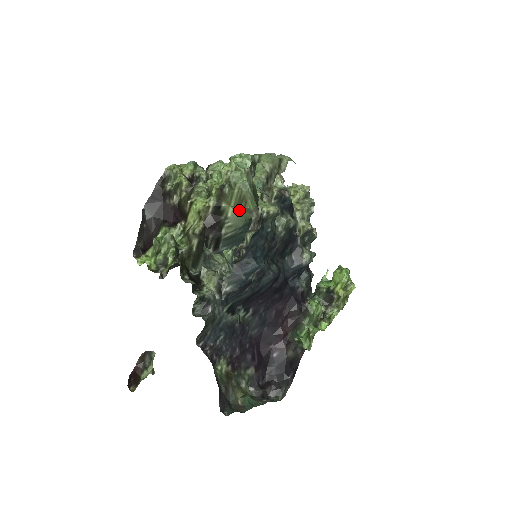
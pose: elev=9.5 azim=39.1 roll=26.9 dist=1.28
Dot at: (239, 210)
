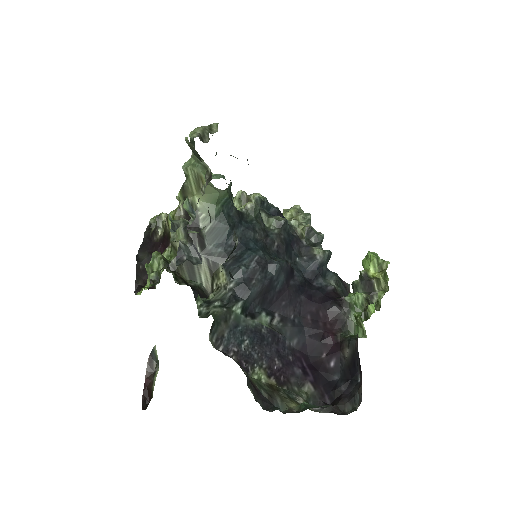
Dot at: (204, 195)
